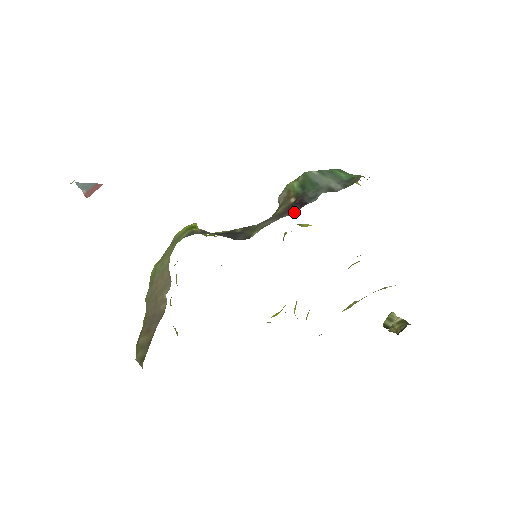
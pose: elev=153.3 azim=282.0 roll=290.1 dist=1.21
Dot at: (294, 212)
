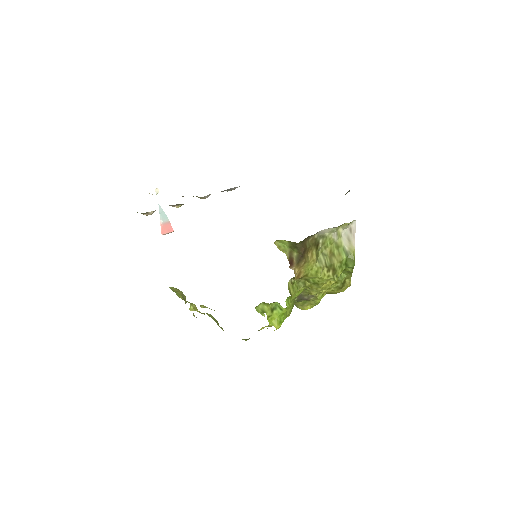
Dot at: occluded
